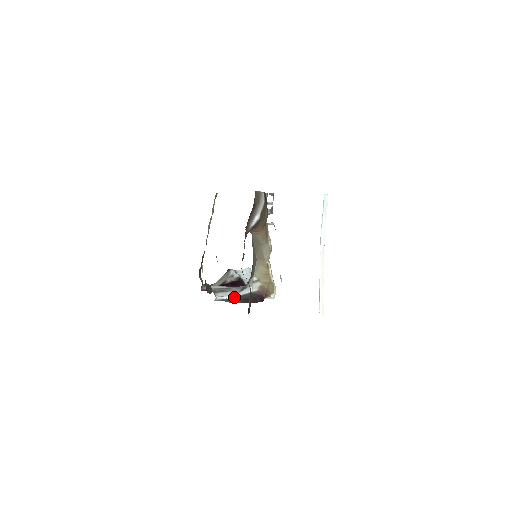
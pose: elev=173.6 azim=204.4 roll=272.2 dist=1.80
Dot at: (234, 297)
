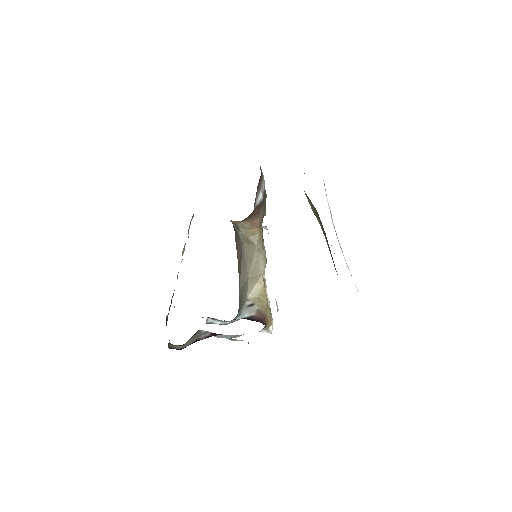
Dot at: (227, 323)
